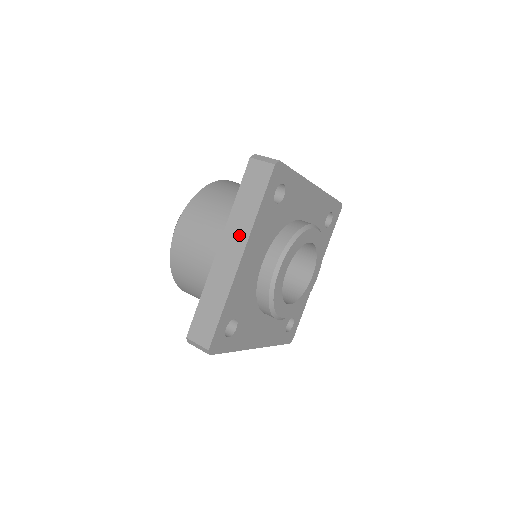
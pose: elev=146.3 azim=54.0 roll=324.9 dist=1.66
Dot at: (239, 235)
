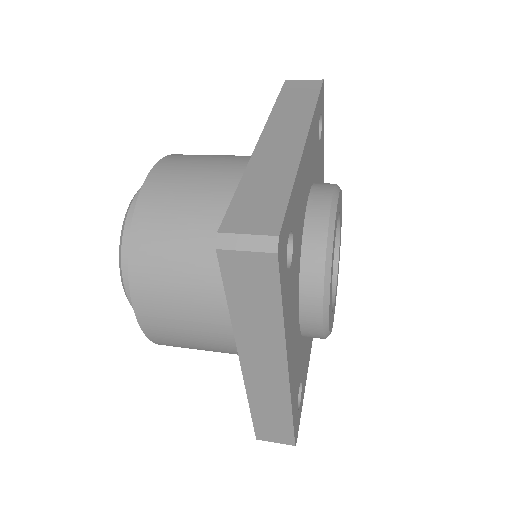
Dot at: (294, 123)
